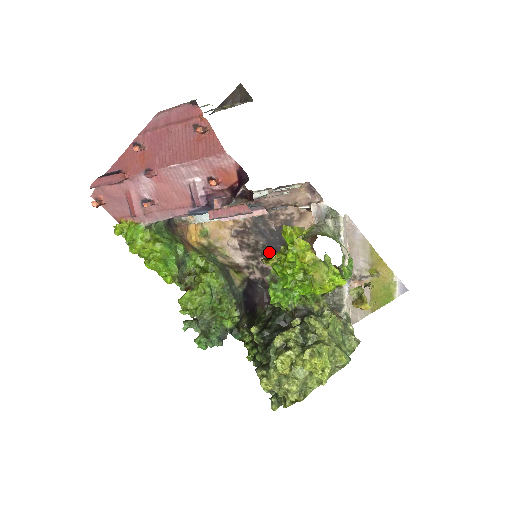
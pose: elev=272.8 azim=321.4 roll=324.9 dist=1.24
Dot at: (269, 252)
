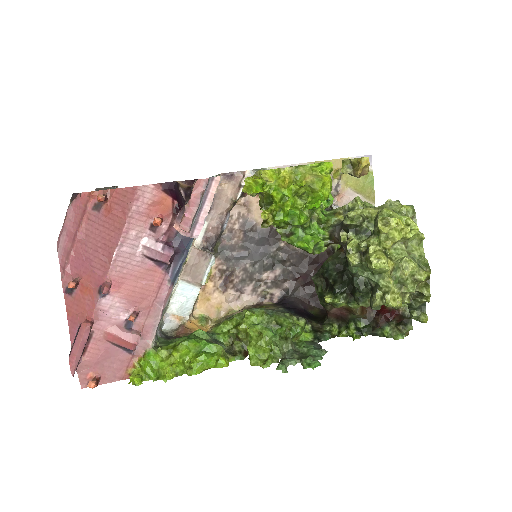
Dot at: (261, 264)
